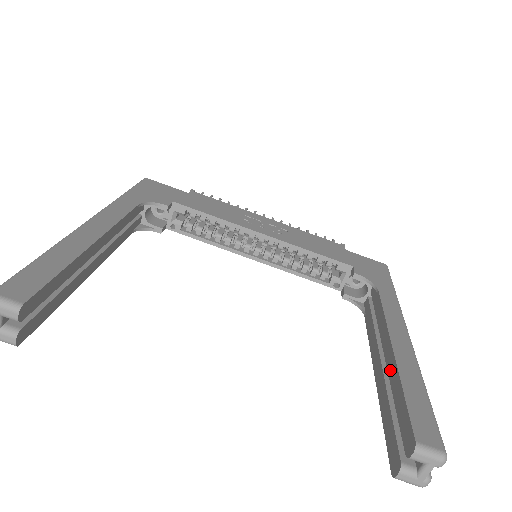
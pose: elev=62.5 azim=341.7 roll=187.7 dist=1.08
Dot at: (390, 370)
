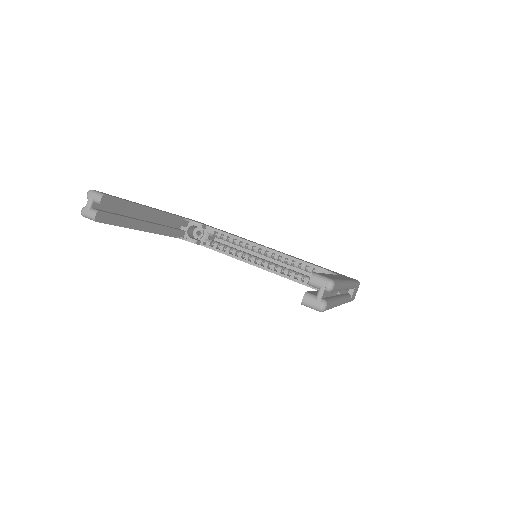
Dot at: occluded
